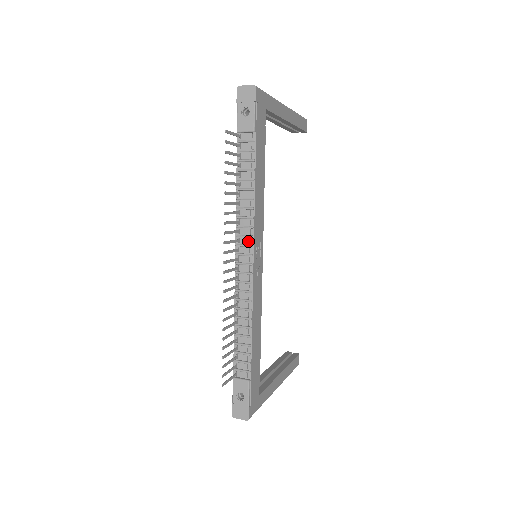
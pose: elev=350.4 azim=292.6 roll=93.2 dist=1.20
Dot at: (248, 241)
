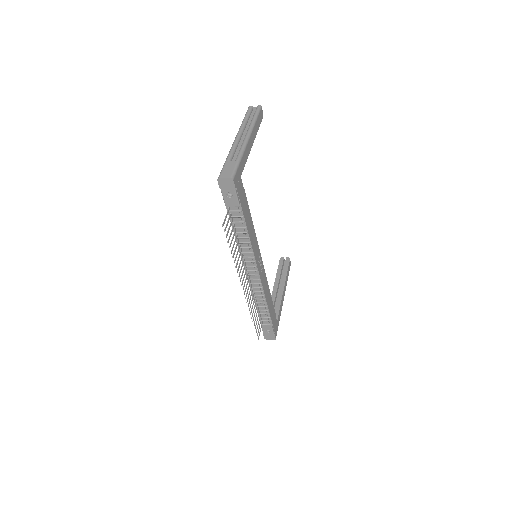
Dot at: (252, 264)
